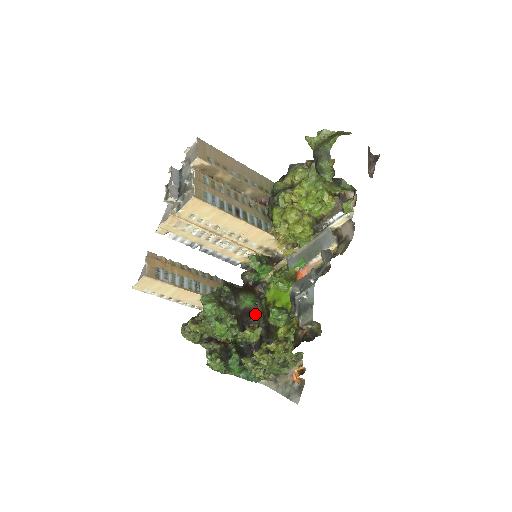
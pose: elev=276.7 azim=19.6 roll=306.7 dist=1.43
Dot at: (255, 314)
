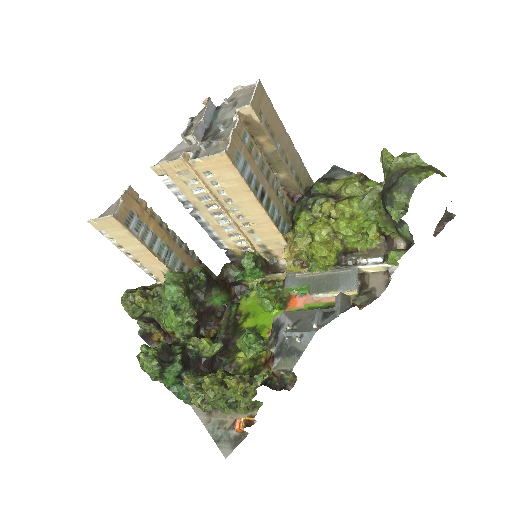
Dot at: (218, 317)
